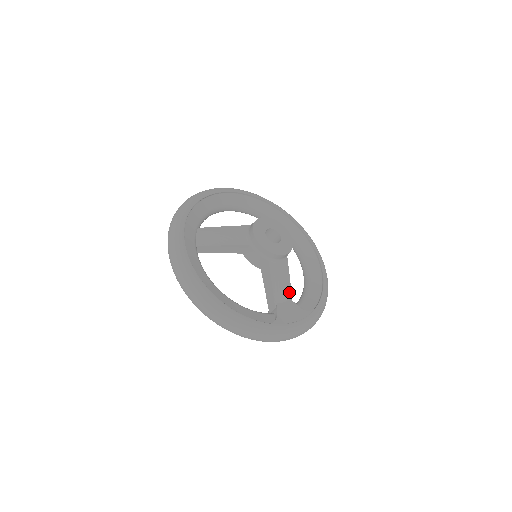
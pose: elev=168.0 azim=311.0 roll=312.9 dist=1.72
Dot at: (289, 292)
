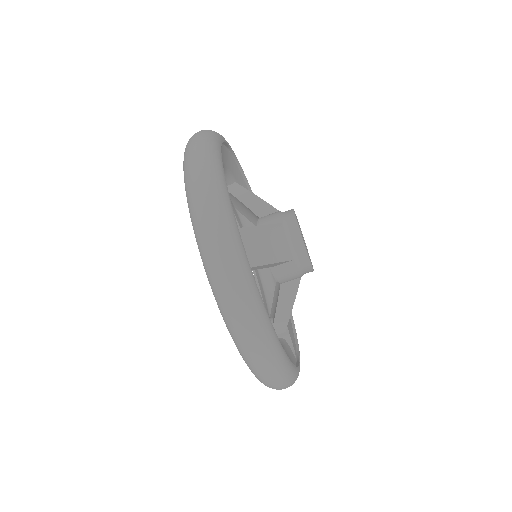
Dot at: occluded
